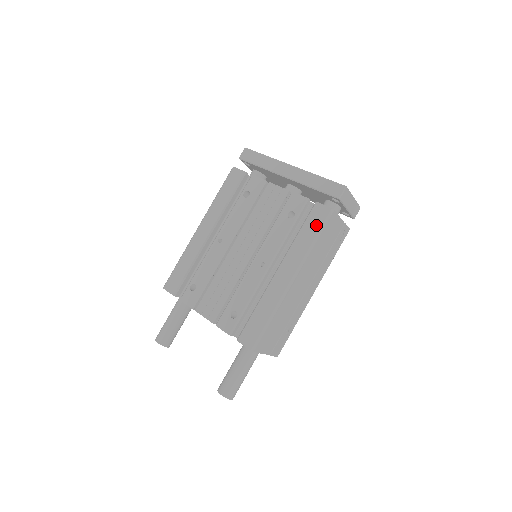
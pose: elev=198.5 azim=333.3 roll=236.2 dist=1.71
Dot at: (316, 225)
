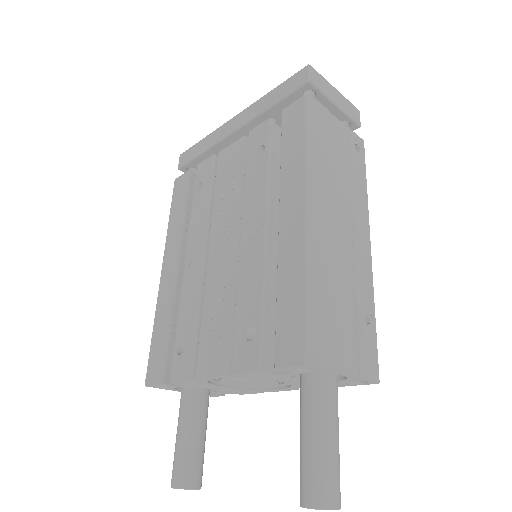
Dot at: (297, 128)
